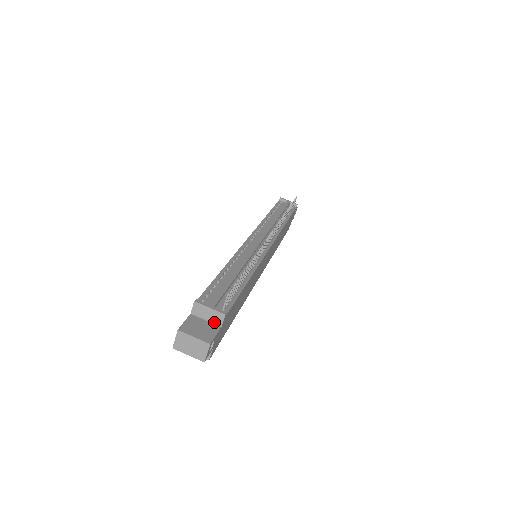
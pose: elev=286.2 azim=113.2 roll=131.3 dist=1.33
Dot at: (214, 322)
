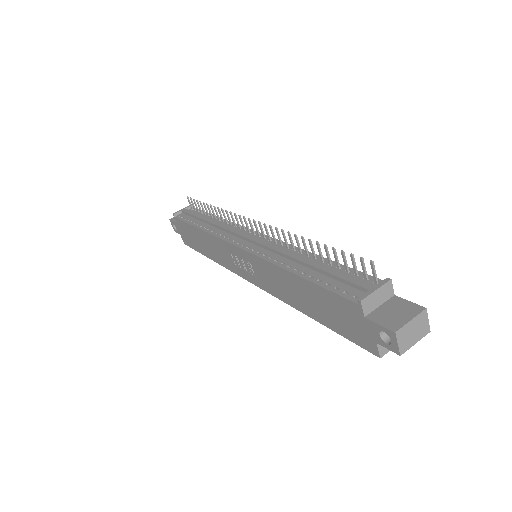
Dot at: (387, 298)
